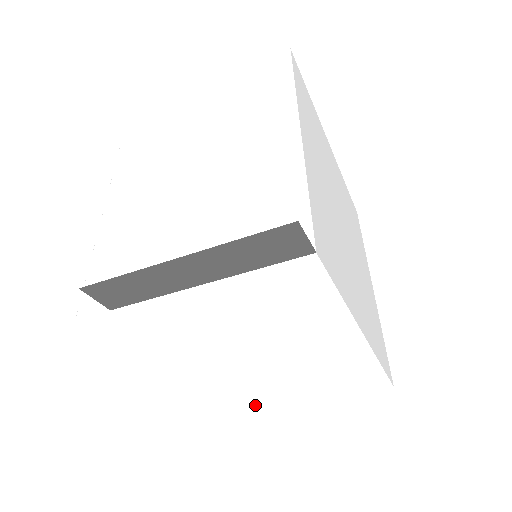
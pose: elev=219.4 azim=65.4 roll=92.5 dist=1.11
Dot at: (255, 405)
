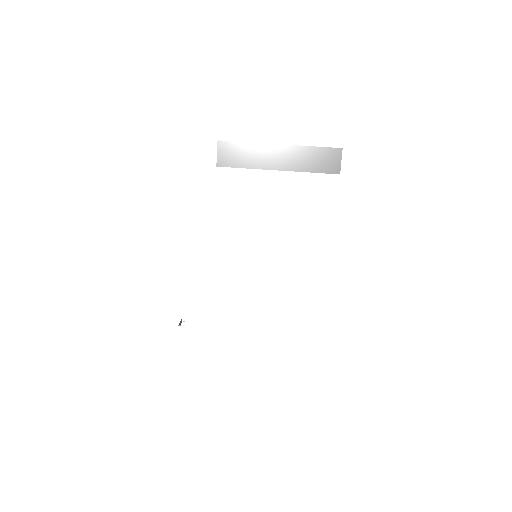
Dot at: (214, 343)
